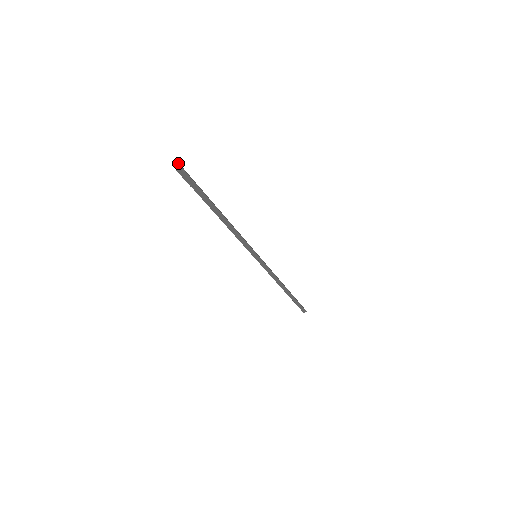
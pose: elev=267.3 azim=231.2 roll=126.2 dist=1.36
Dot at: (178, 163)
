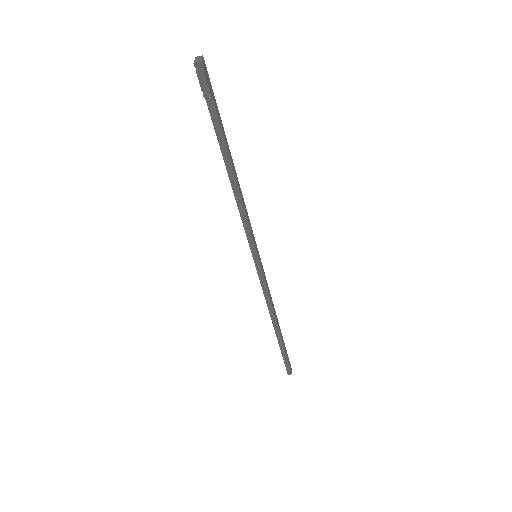
Dot at: (202, 57)
